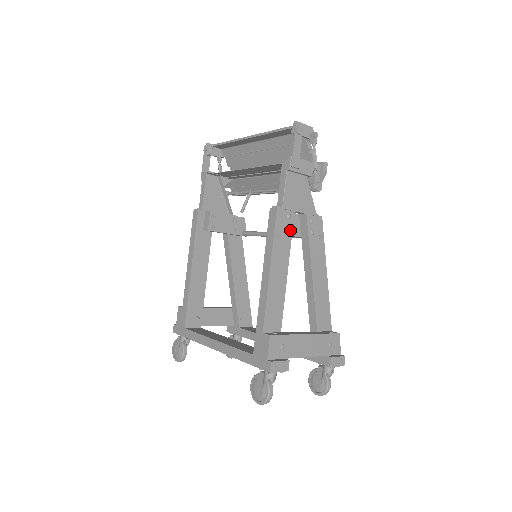
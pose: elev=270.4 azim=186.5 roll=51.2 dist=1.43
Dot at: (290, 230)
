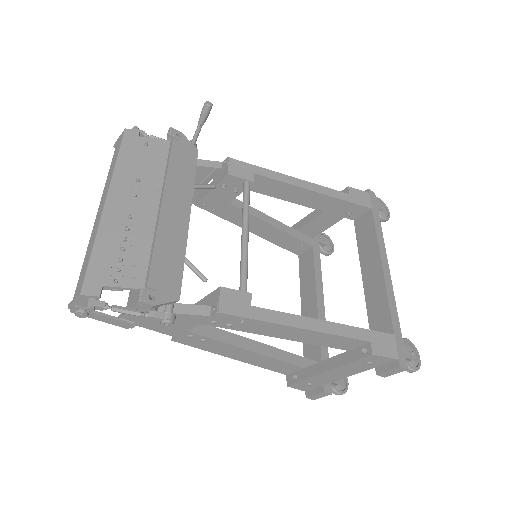
Dot at: (207, 339)
